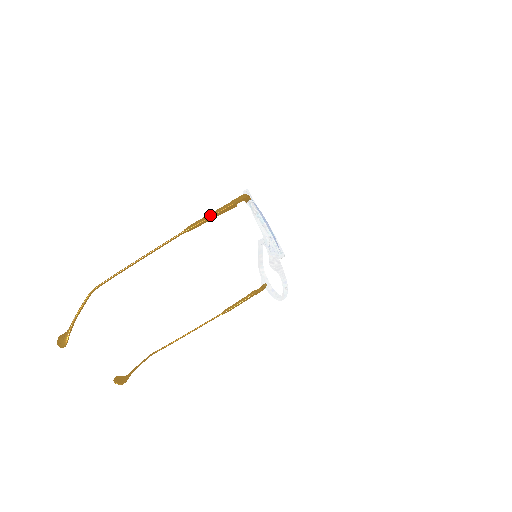
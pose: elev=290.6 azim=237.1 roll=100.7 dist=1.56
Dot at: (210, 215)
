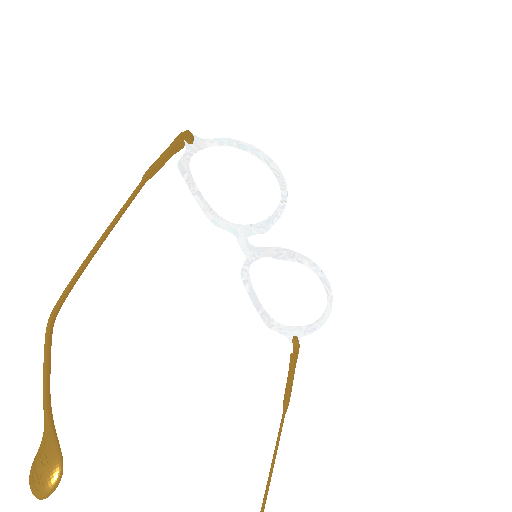
Dot at: (162, 155)
